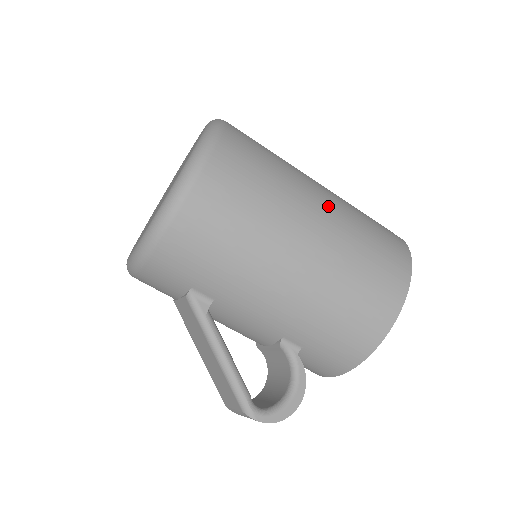
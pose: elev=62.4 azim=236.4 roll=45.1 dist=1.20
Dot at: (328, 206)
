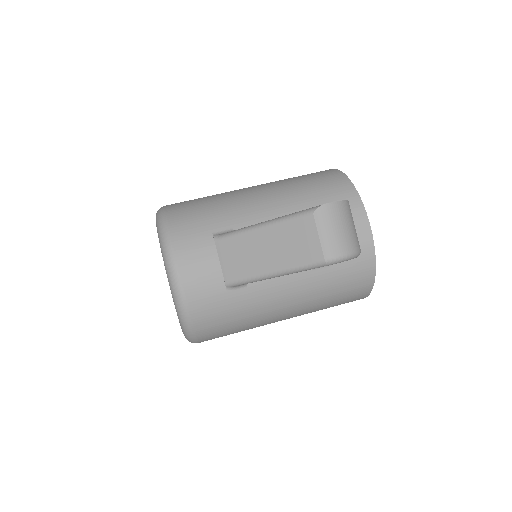
Dot at: occluded
